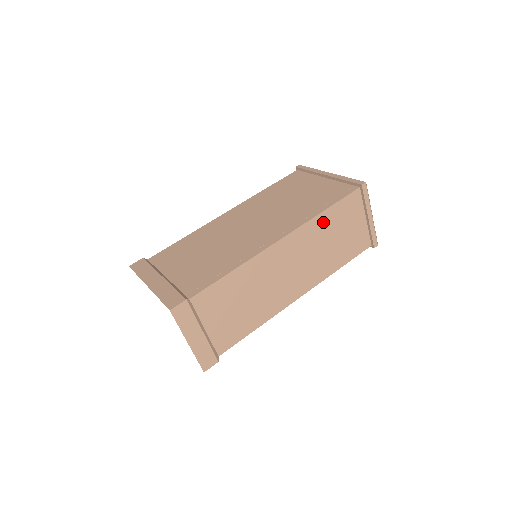
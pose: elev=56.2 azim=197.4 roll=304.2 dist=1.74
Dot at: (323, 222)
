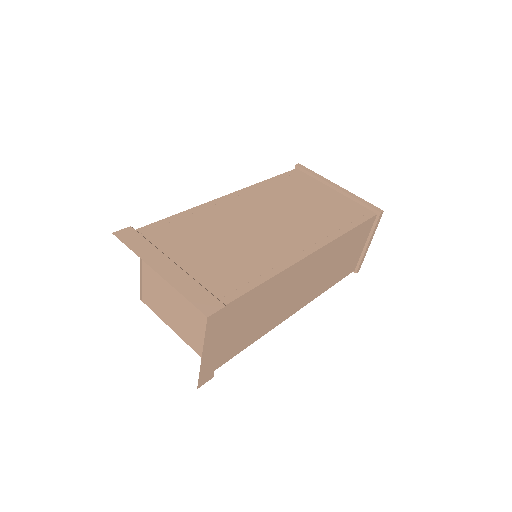
Dot at: (344, 241)
